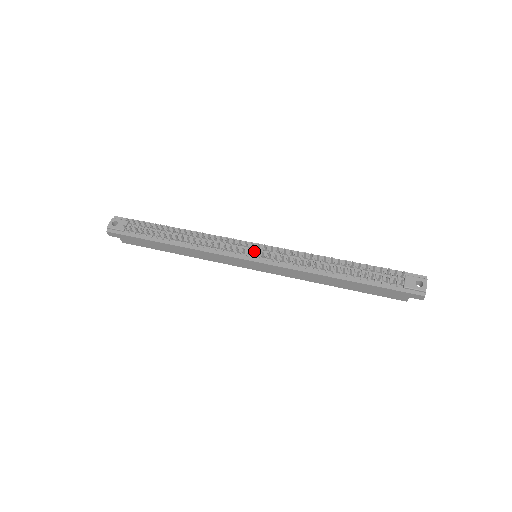
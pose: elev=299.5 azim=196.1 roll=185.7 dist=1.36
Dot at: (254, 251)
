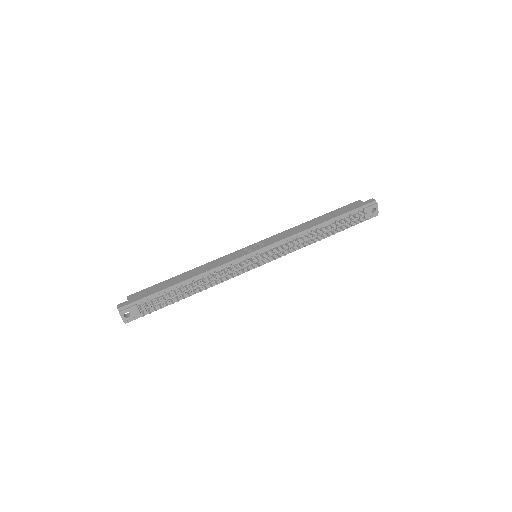
Dot at: occluded
